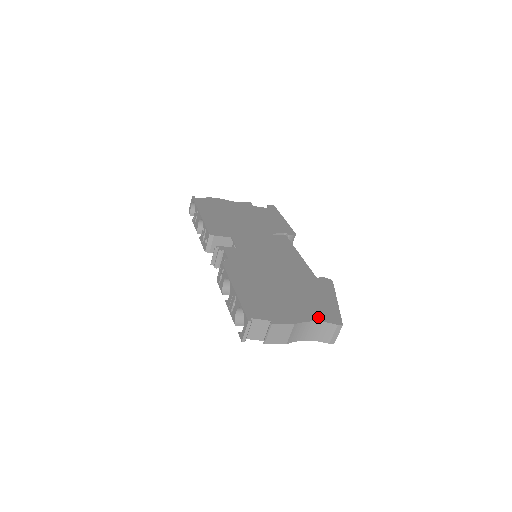
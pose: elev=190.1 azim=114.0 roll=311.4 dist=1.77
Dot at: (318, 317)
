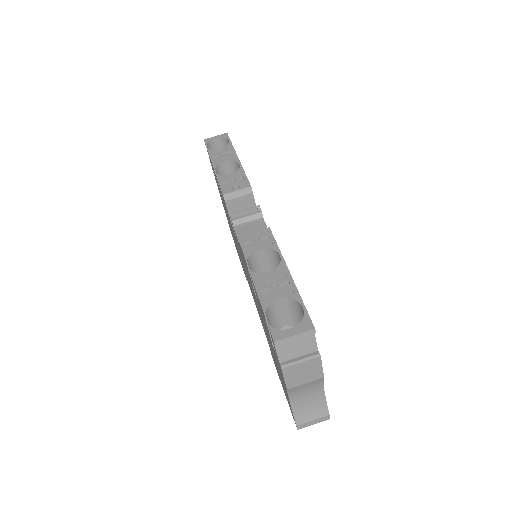
Dot at: occluded
